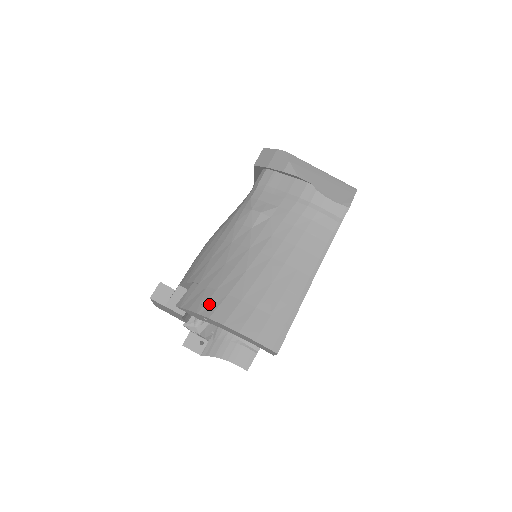
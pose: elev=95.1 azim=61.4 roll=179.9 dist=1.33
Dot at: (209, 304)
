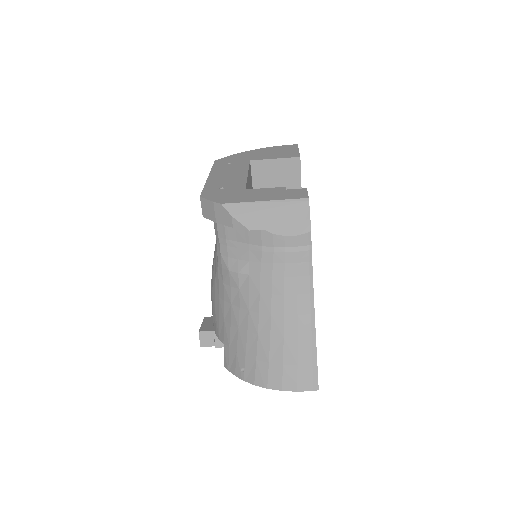
Dot at: (247, 371)
